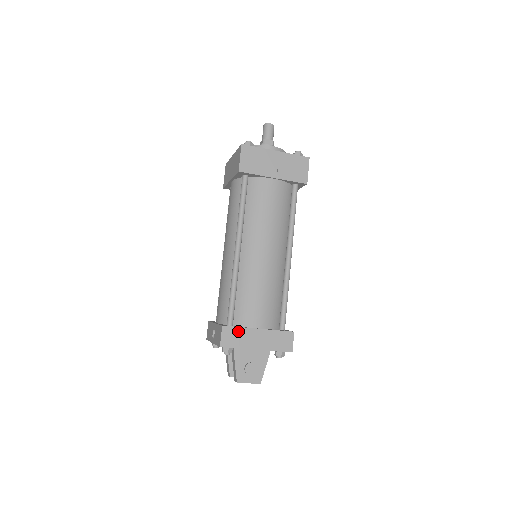
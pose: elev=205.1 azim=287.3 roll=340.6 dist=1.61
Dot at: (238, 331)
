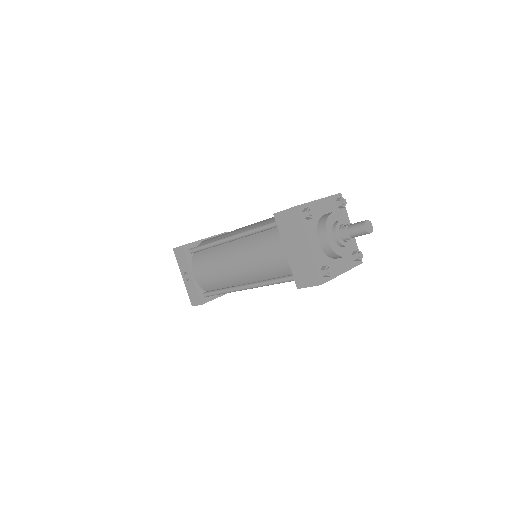
Dot at: occluded
